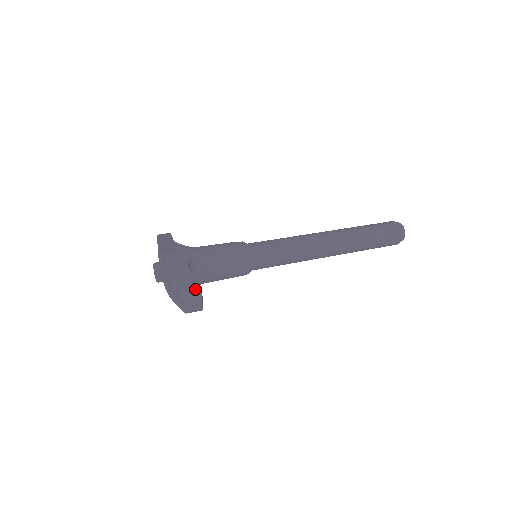
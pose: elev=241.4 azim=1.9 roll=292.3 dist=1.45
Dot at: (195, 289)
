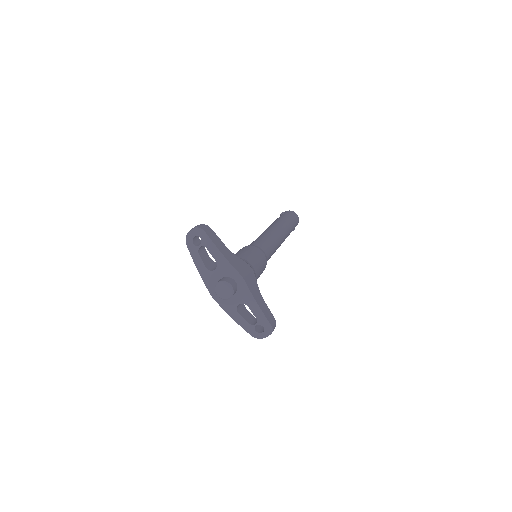
Dot at: (275, 323)
